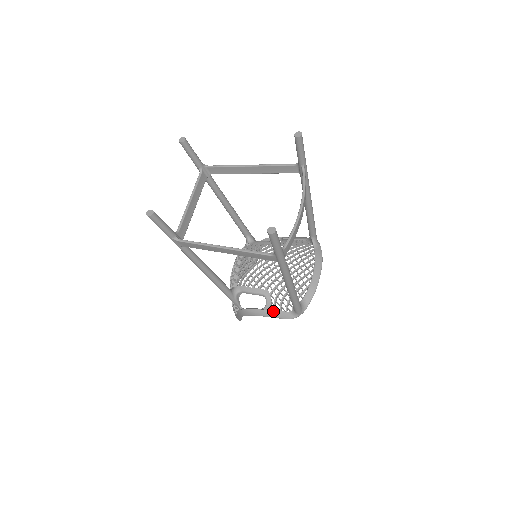
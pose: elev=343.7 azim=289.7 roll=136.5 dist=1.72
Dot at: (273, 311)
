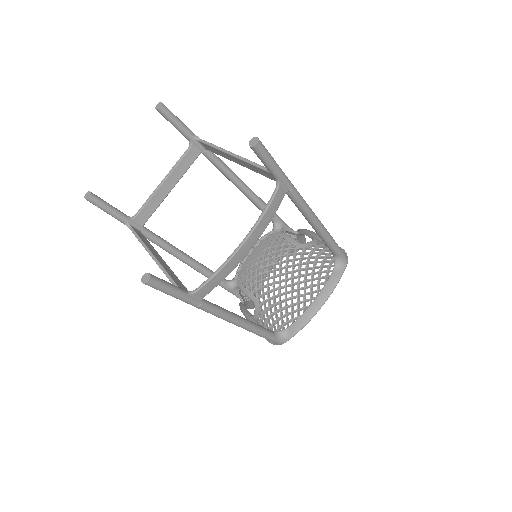
Dot at: occluded
